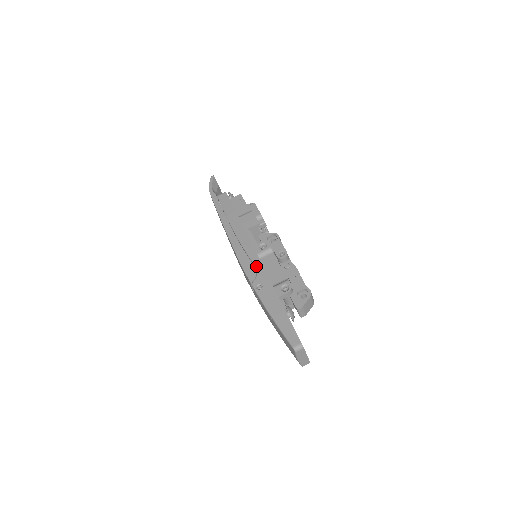
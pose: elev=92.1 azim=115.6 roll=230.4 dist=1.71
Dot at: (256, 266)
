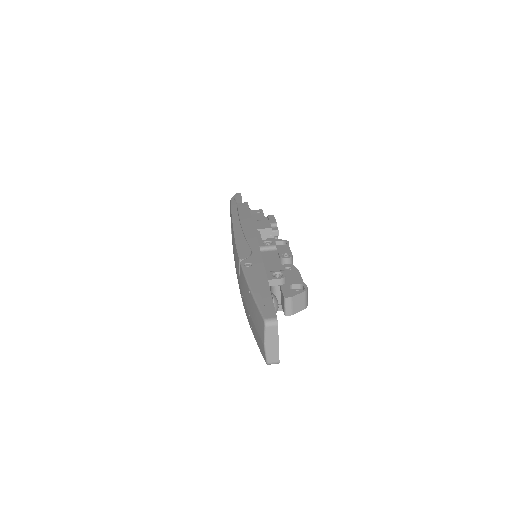
Dot at: (252, 250)
